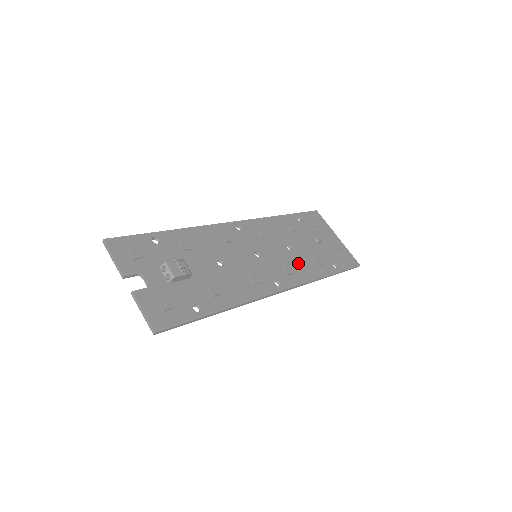
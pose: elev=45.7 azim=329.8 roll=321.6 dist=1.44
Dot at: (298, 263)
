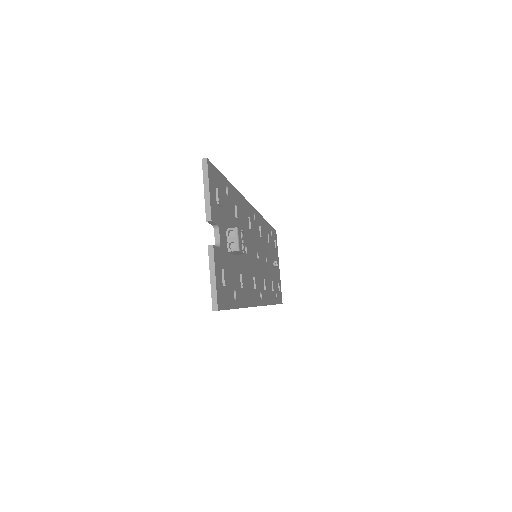
Dot at: (268, 280)
